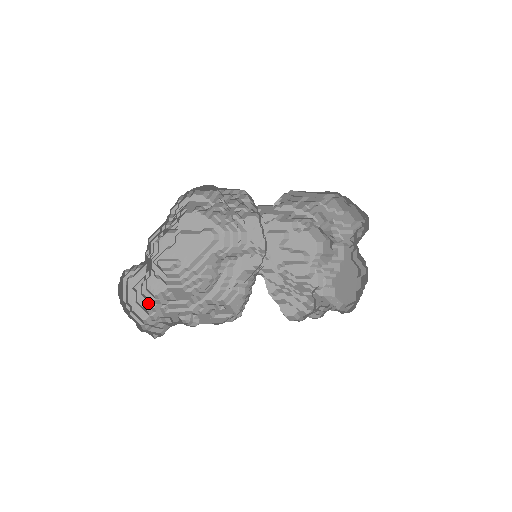
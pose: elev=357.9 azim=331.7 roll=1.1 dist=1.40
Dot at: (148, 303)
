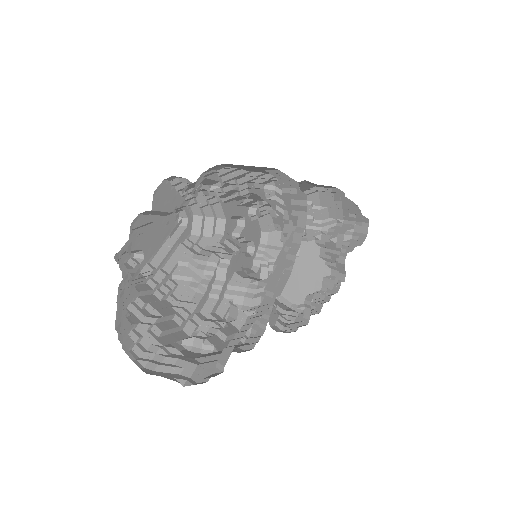
Dot at: (128, 324)
